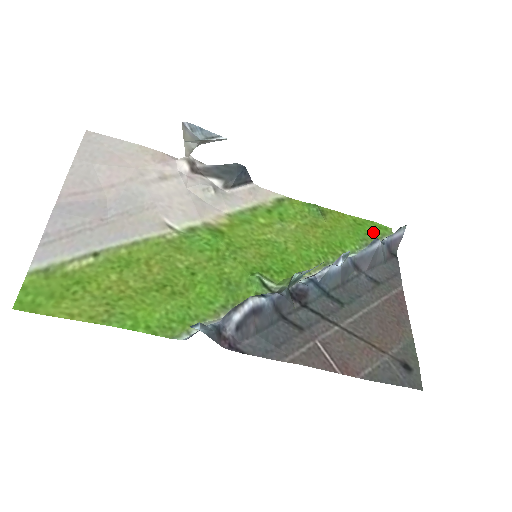
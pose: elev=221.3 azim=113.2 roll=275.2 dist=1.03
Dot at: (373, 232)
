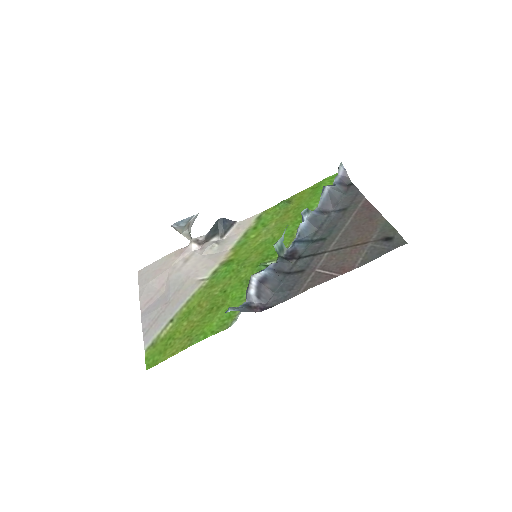
Dot at: (328, 184)
